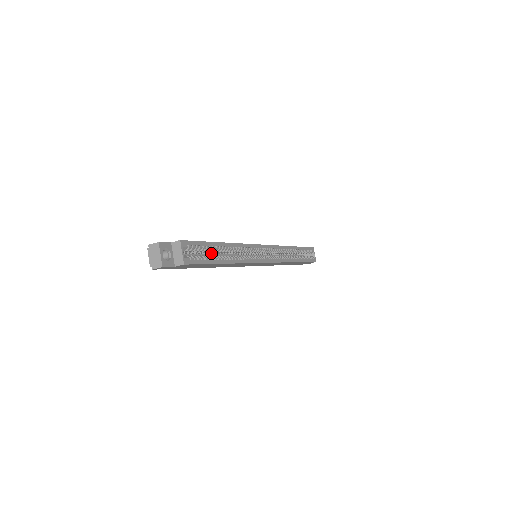
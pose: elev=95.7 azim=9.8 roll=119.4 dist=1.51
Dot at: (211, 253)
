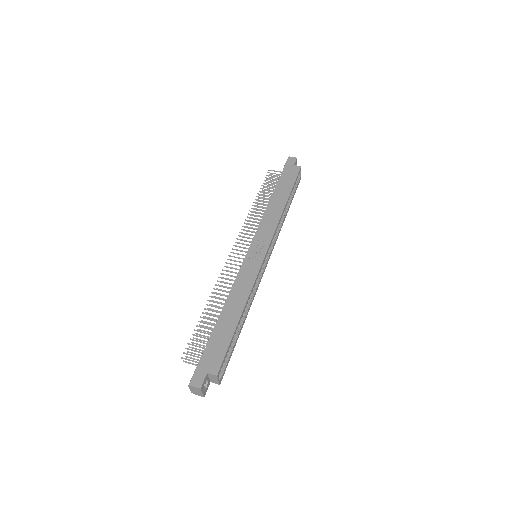
Dot at: occluded
